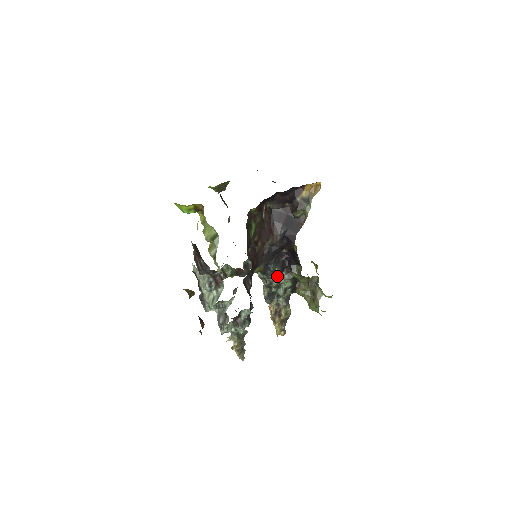
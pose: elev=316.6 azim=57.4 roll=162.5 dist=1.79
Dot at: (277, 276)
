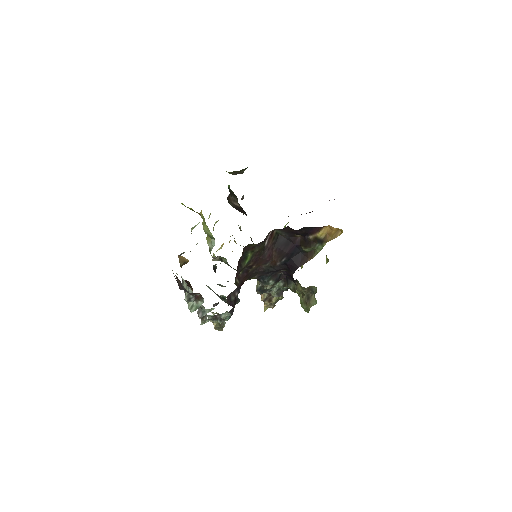
Dot at: occluded
